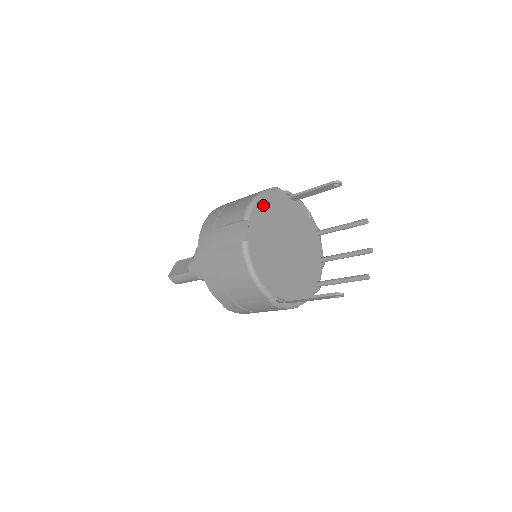
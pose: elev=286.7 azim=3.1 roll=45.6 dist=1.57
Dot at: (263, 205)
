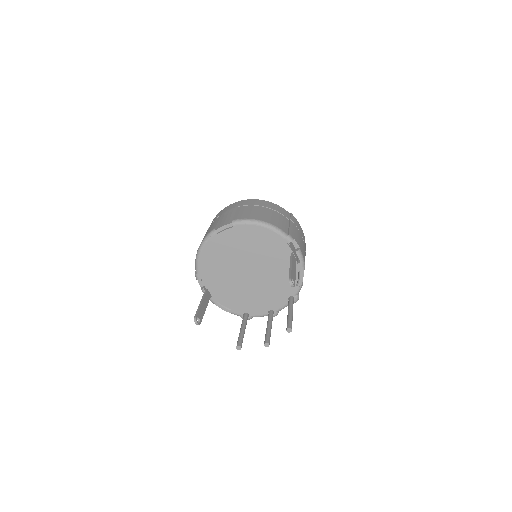
Dot at: (259, 231)
